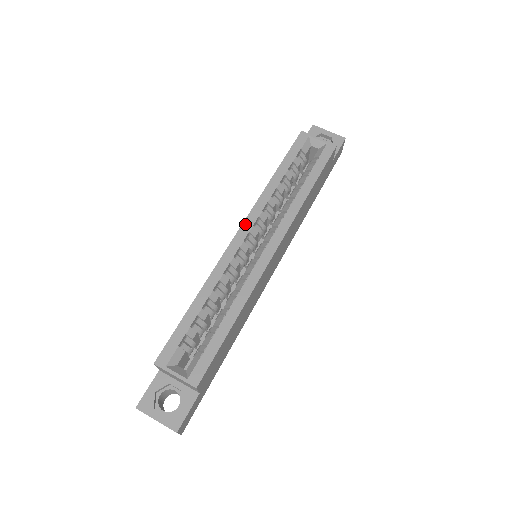
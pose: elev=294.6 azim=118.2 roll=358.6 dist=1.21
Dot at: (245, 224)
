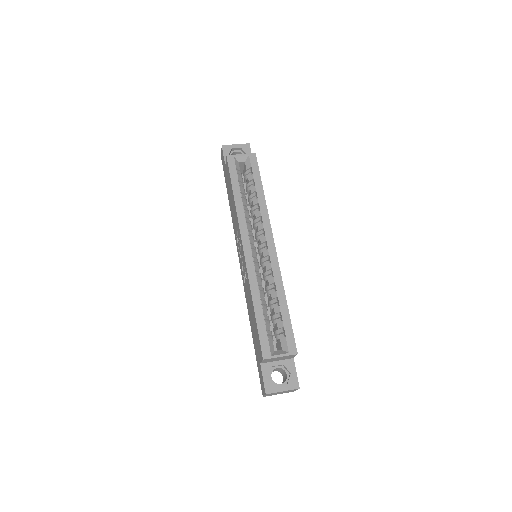
Dot at: (243, 240)
